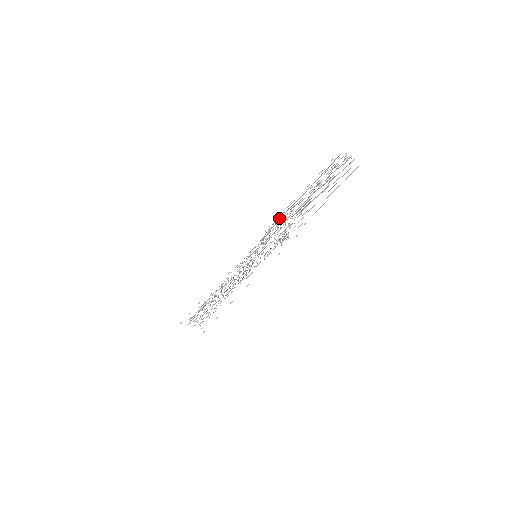
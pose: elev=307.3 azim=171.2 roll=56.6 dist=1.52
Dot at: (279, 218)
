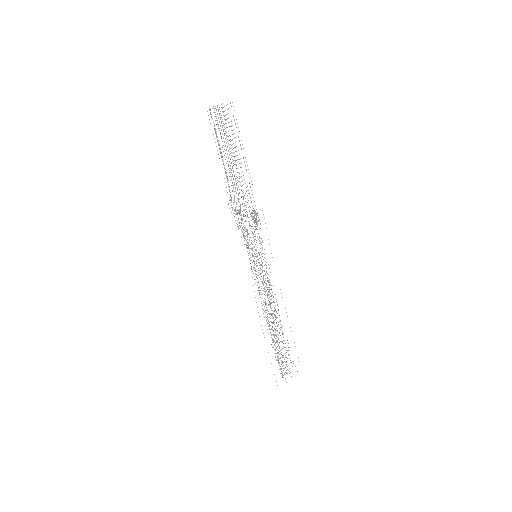
Dot at: occluded
